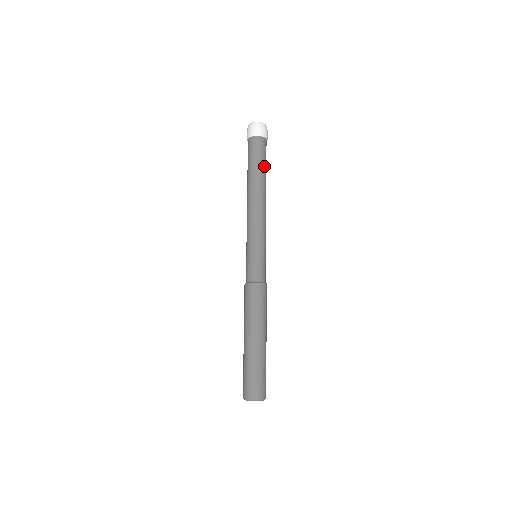
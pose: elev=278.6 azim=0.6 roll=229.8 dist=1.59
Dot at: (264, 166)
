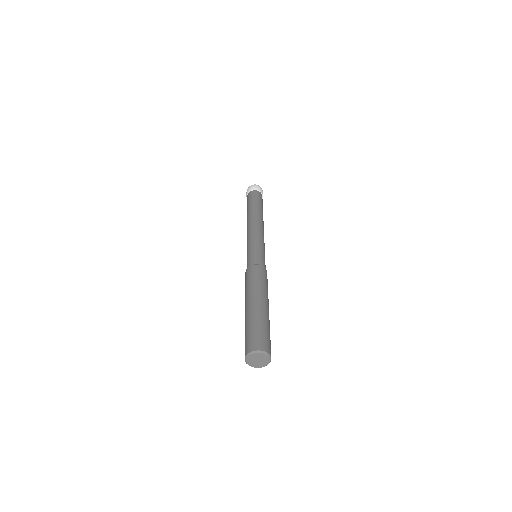
Dot at: (257, 203)
